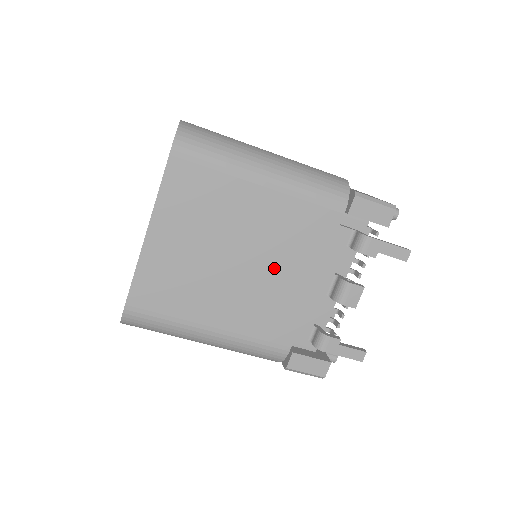
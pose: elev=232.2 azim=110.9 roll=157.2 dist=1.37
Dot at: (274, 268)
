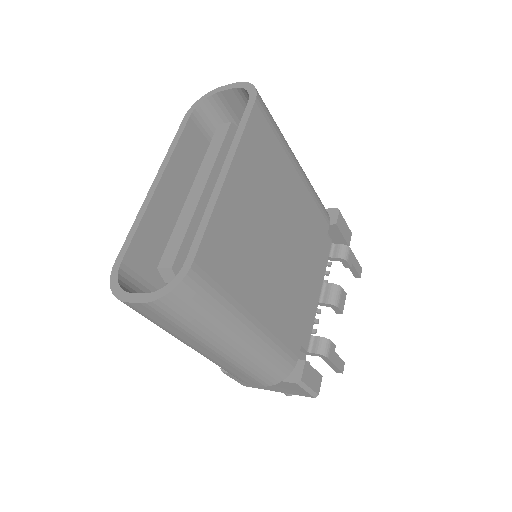
Dot at: (297, 260)
